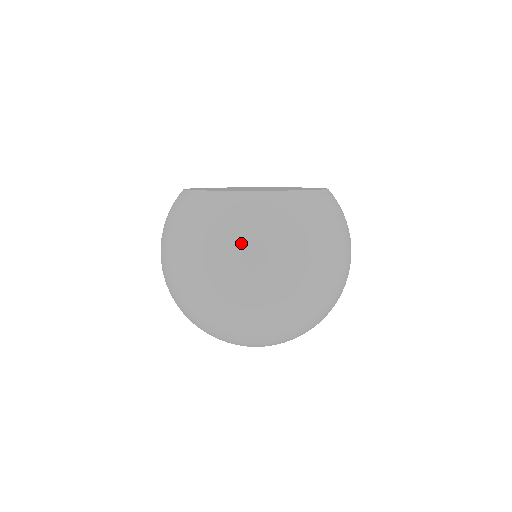
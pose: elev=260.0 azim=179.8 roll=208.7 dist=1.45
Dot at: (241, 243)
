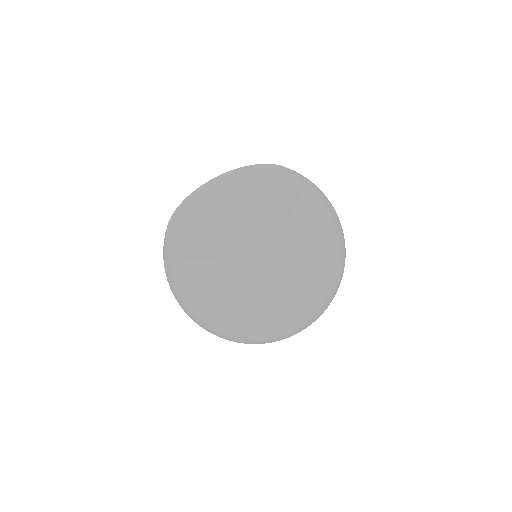
Dot at: (181, 299)
